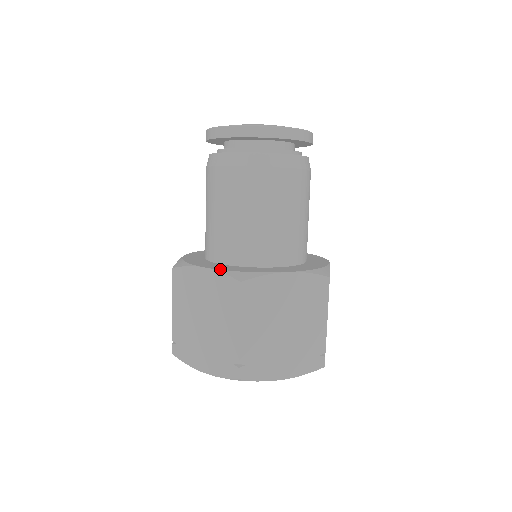
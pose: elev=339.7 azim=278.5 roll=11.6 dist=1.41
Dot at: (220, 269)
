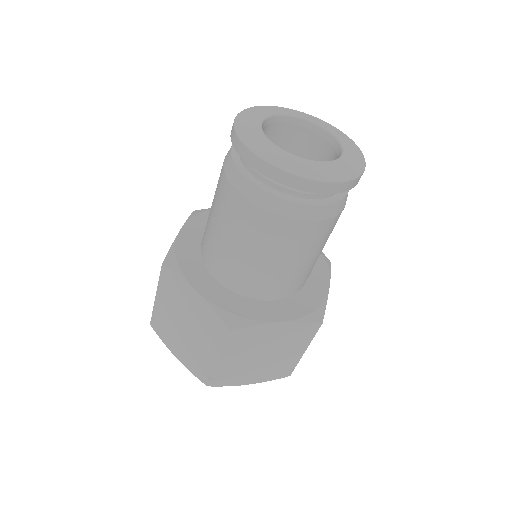
Dot at: (298, 318)
